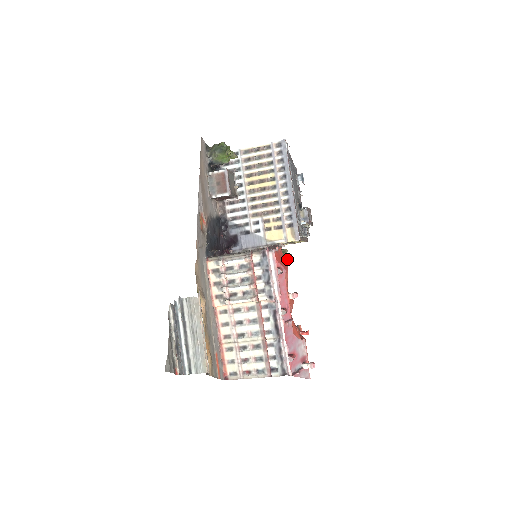
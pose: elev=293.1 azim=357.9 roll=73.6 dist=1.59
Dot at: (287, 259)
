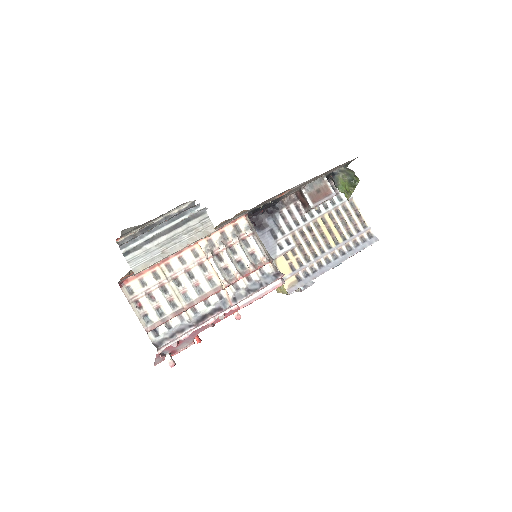
Dot at: occluded
